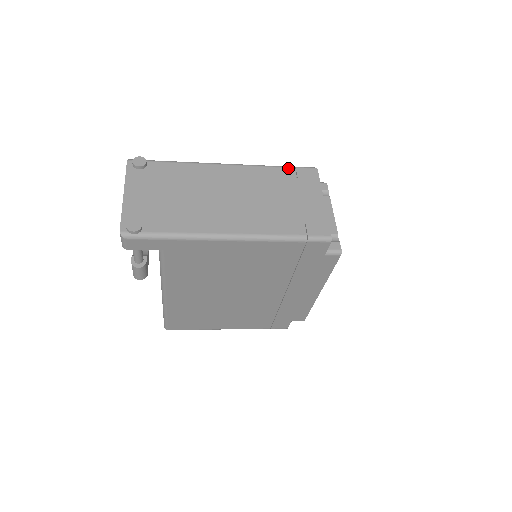
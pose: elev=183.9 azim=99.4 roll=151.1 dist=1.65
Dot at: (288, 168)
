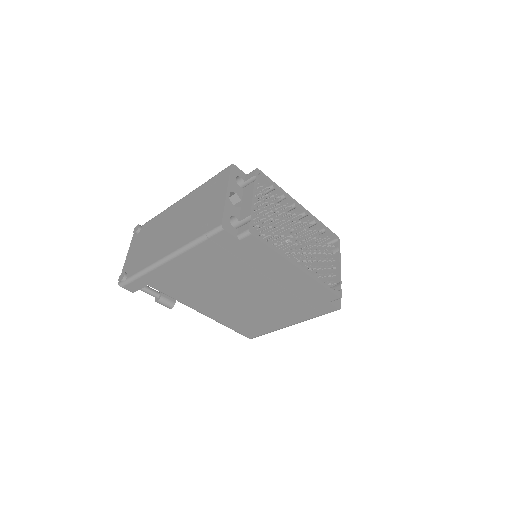
Dot at: (212, 178)
